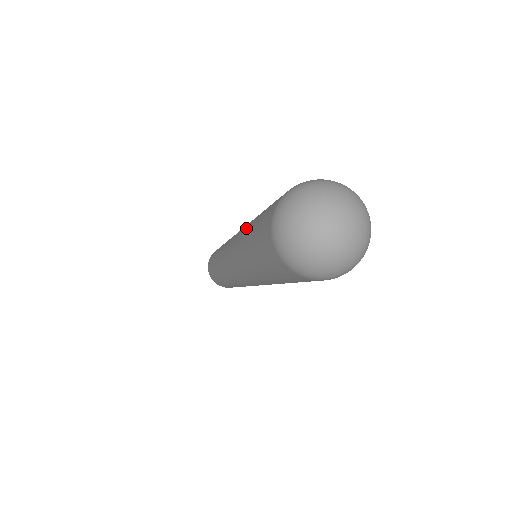
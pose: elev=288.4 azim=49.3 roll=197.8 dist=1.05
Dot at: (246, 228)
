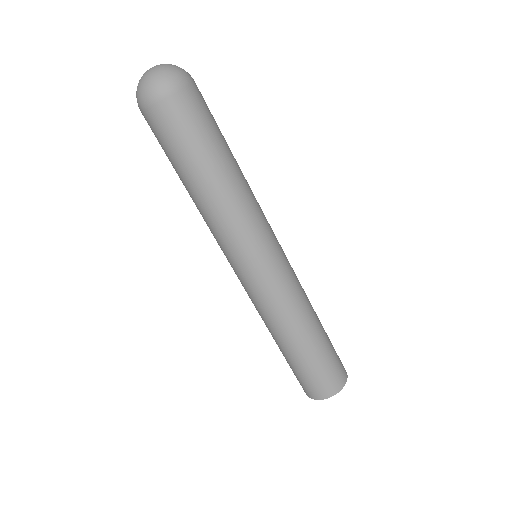
Dot at: occluded
